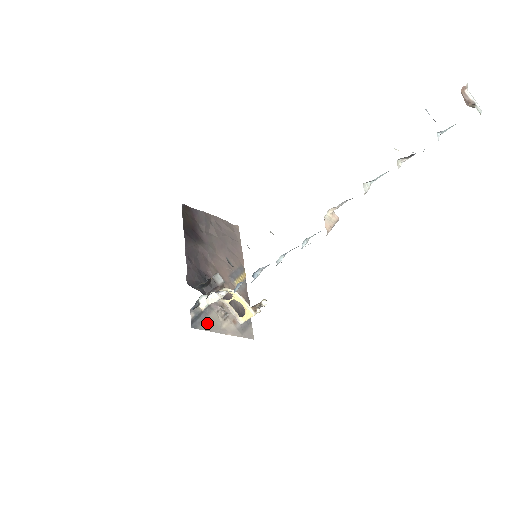
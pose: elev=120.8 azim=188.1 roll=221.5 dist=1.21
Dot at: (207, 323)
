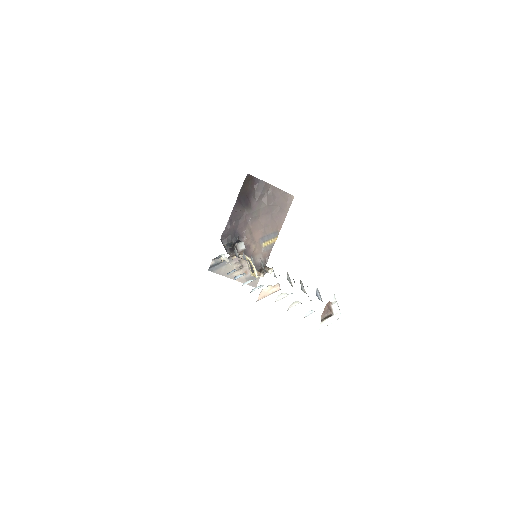
Dot at: (222, 269)
